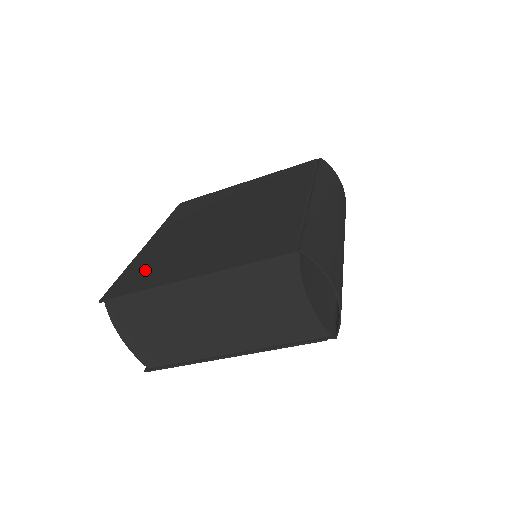
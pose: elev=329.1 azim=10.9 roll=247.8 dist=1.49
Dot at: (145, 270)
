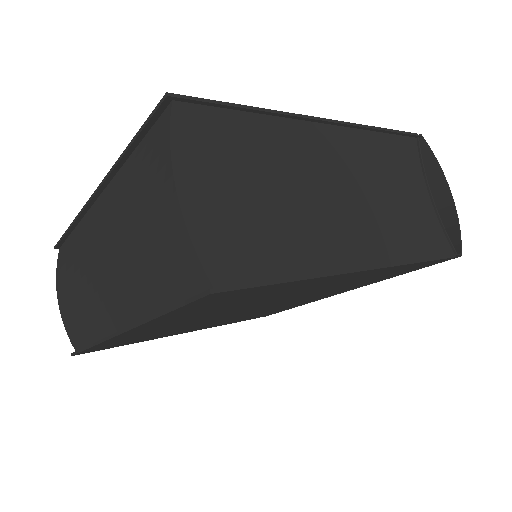
Dot at: occluded
